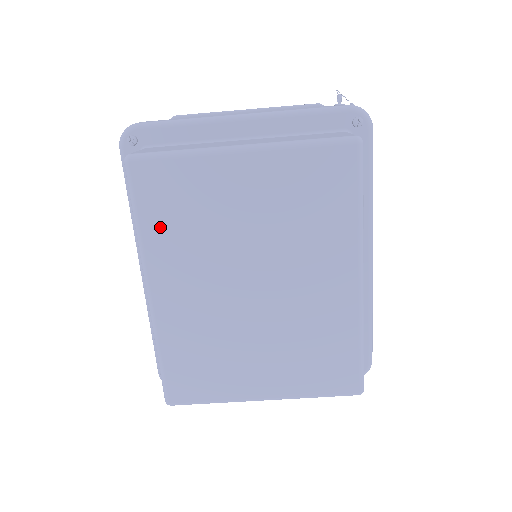
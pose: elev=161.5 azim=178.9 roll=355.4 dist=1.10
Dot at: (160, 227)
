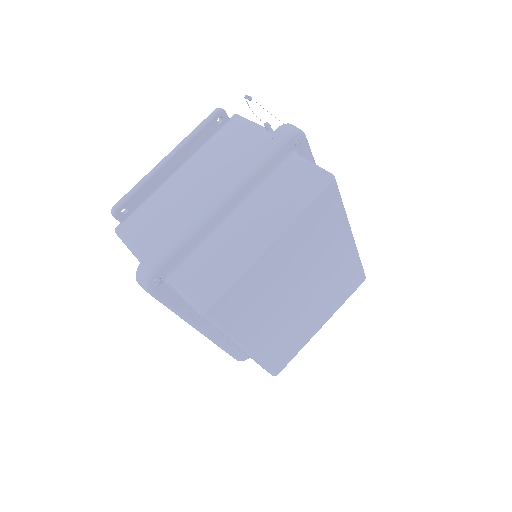
Dot at: (239, 321)
